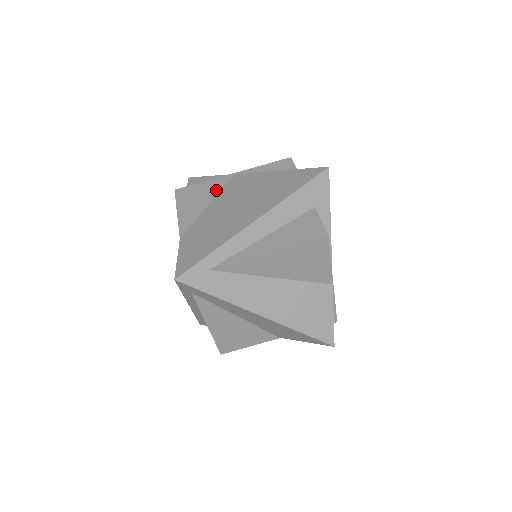
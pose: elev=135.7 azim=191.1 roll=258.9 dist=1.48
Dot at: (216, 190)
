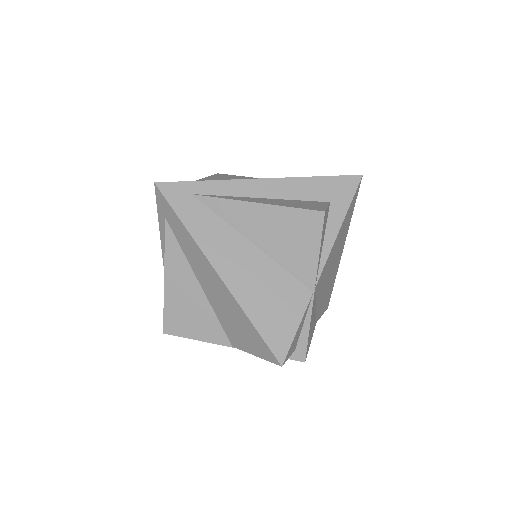
Dot at: occluded
